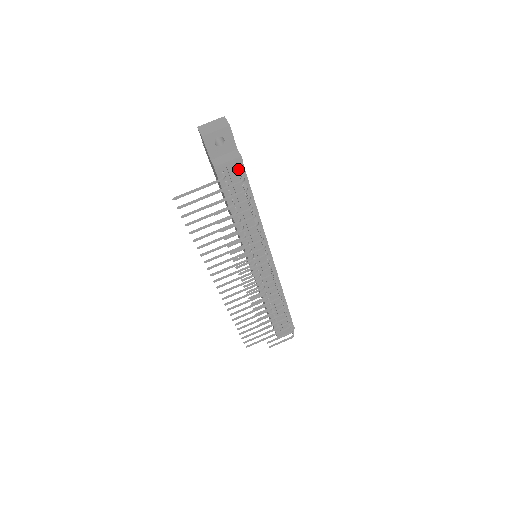
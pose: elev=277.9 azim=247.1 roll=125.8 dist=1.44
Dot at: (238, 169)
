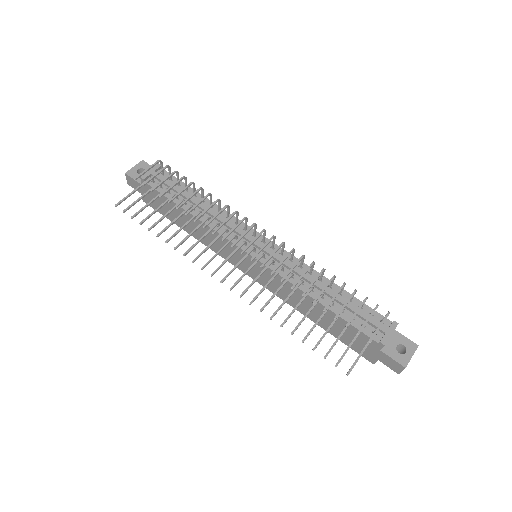
Dot at: occluded
